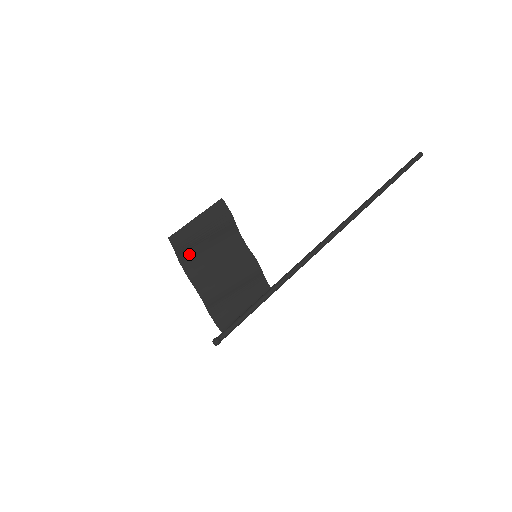
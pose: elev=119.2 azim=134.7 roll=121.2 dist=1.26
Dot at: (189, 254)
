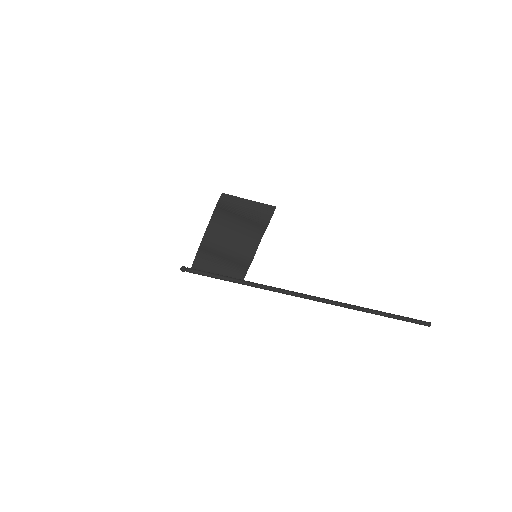
Dot at: (224, 213)
